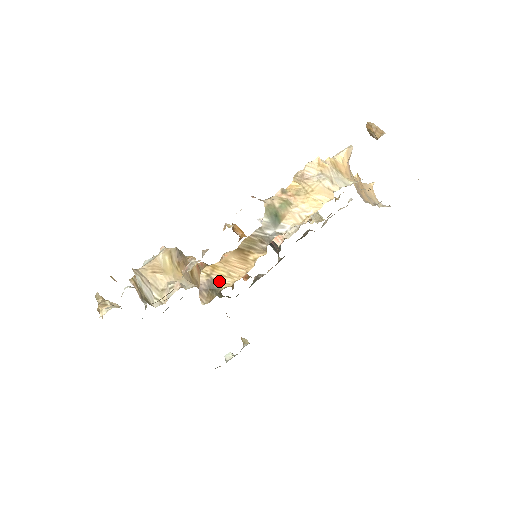
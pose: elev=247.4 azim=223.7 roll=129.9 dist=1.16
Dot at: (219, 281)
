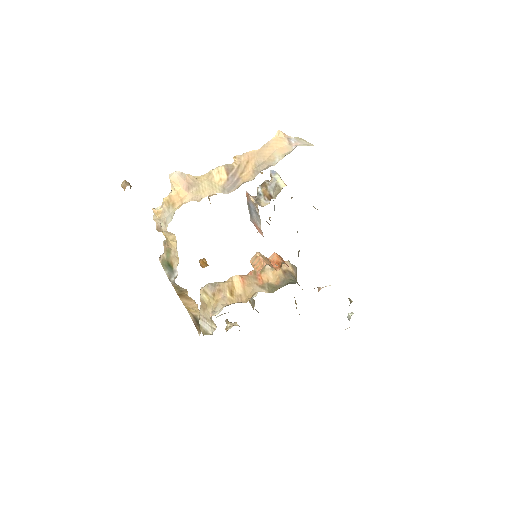
Dot at: (196, 316)
